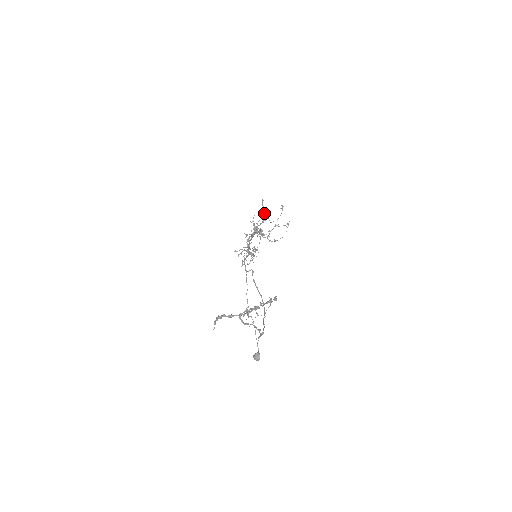
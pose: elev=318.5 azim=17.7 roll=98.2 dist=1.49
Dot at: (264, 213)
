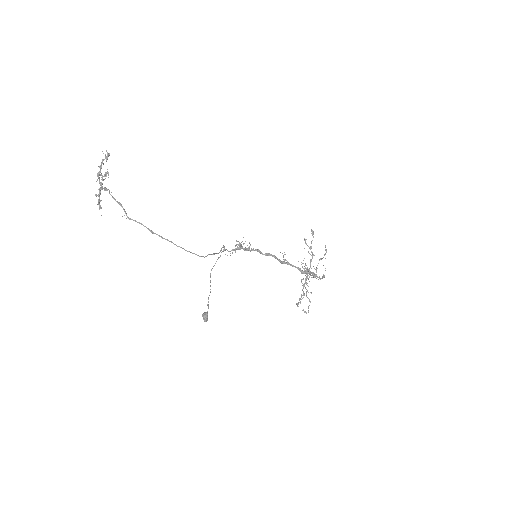
Dot at: (304, 248)
